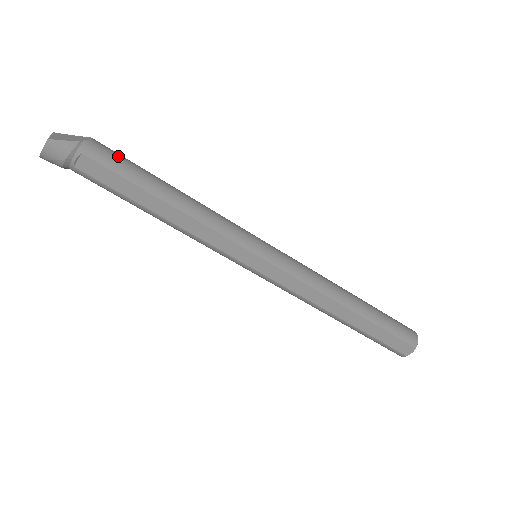
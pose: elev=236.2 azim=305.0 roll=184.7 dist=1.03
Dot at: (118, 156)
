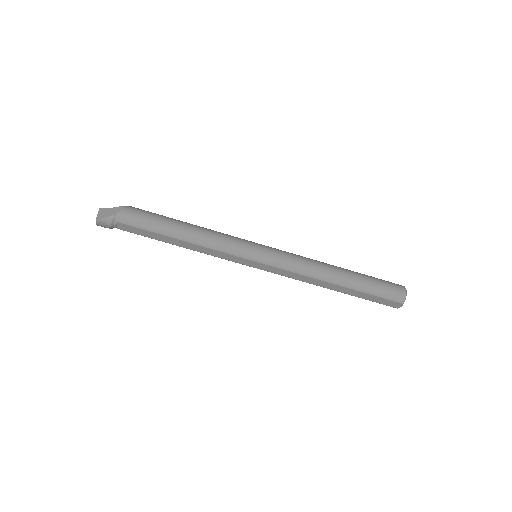
Dot at: (141, 216)
